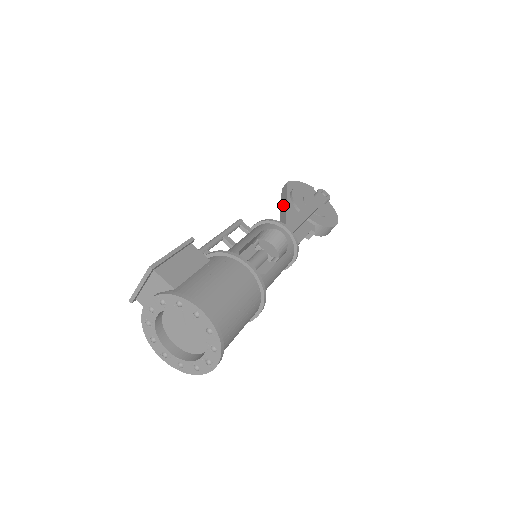
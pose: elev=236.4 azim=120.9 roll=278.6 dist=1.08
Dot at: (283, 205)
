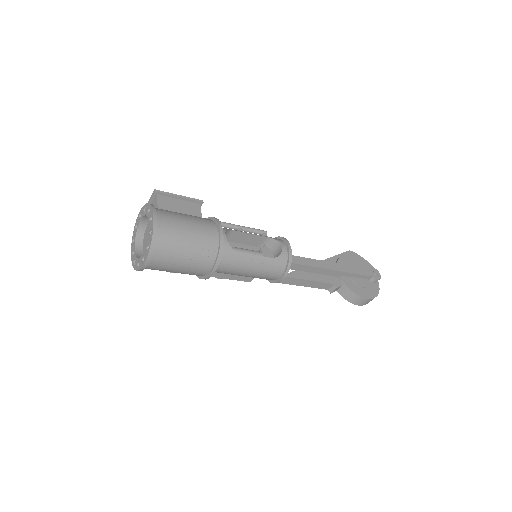
Dot at: occluded
